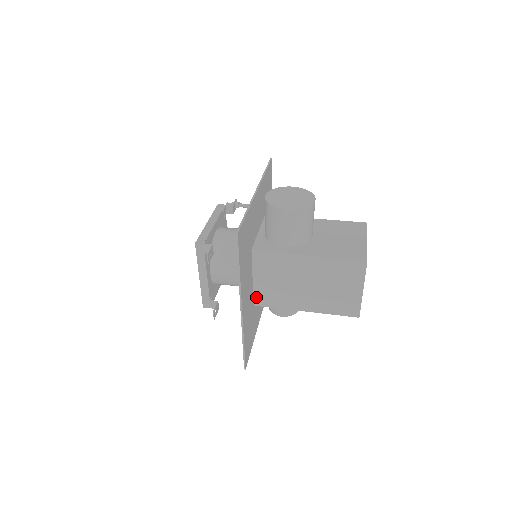
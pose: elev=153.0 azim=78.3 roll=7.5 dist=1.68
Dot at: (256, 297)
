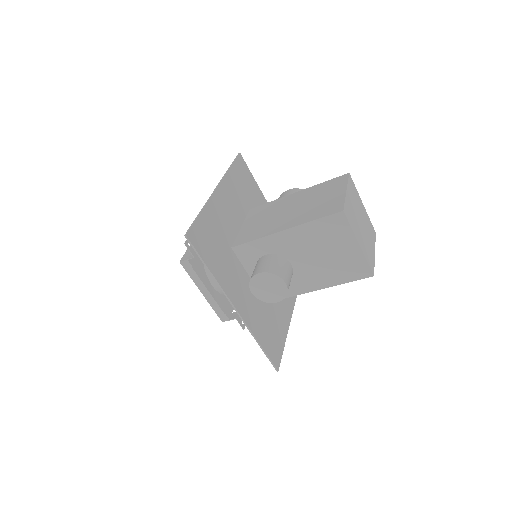
Dot at: (237, 240)
